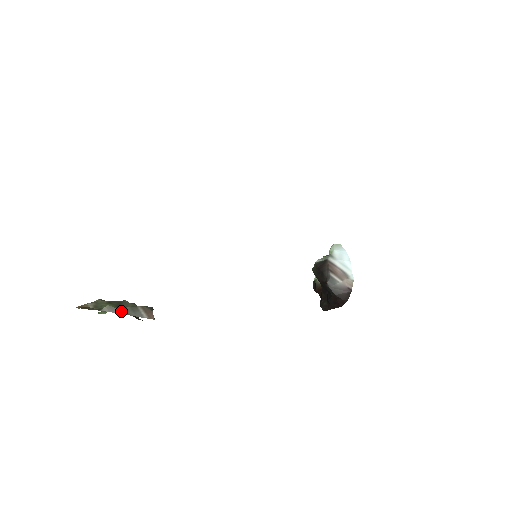
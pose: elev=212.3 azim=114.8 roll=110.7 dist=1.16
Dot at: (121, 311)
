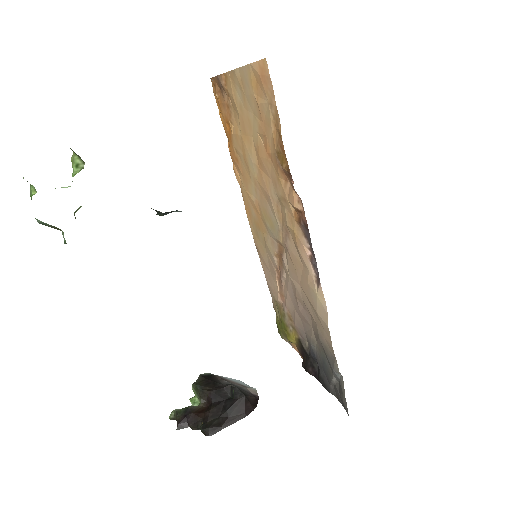
Dot at: occluded
